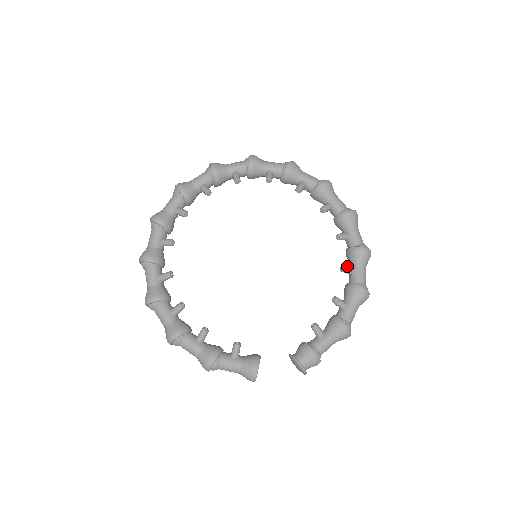
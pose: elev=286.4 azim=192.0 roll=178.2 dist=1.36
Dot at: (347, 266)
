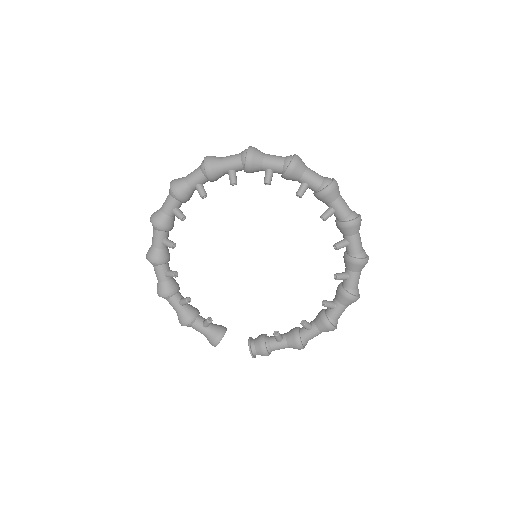
Dot at: (329, 303)
